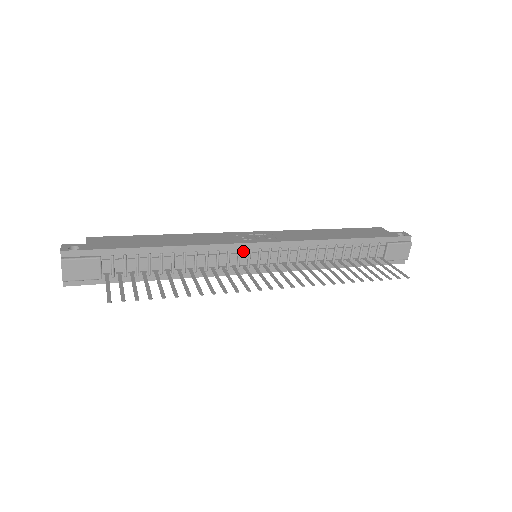
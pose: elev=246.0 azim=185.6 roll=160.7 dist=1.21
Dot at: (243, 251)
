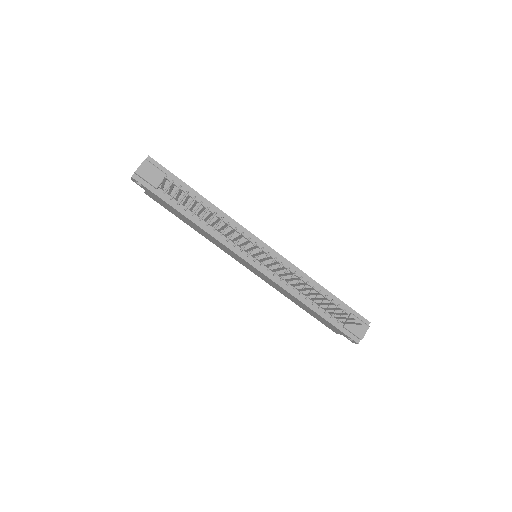
Dot at: (251, 241)
